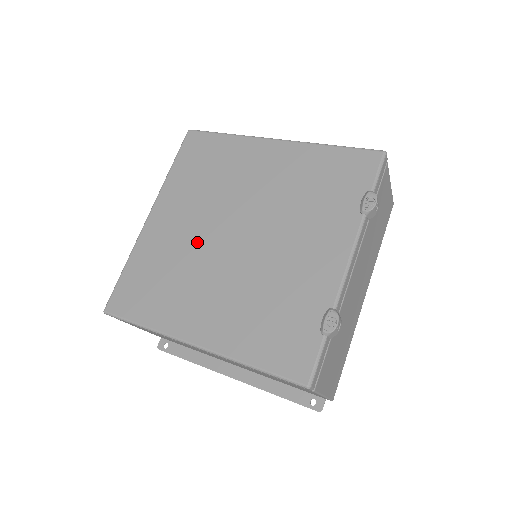
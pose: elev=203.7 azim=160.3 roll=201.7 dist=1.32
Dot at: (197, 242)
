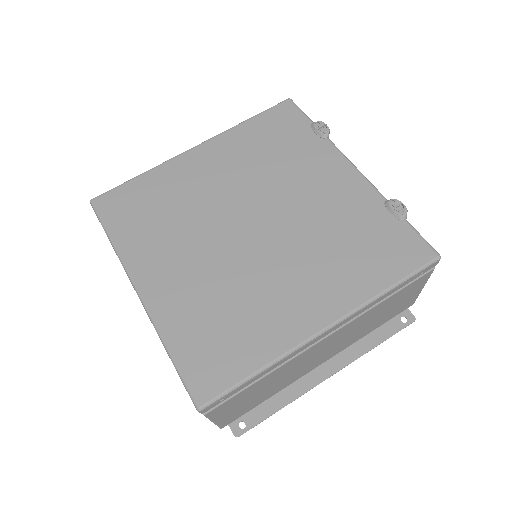
Dot at: (222, 263)
